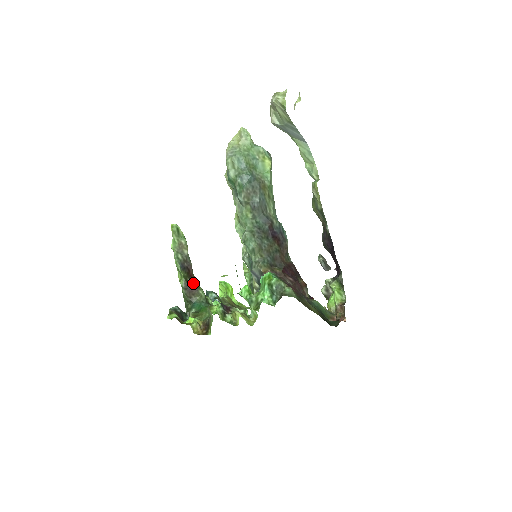
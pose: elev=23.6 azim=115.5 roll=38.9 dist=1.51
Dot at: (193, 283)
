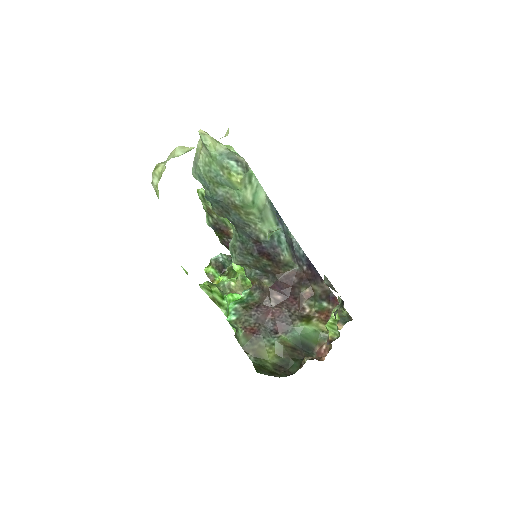
Dot at: (229, 240)
